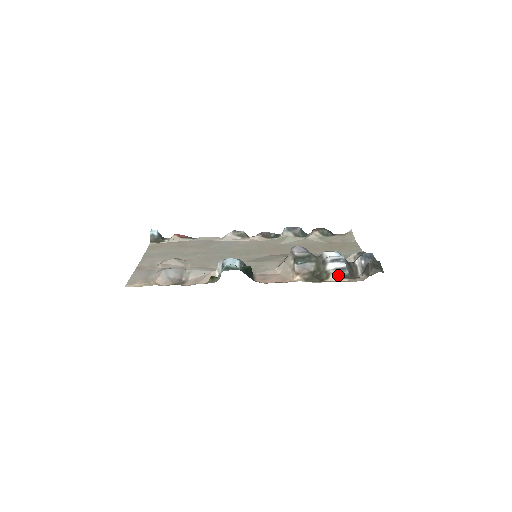
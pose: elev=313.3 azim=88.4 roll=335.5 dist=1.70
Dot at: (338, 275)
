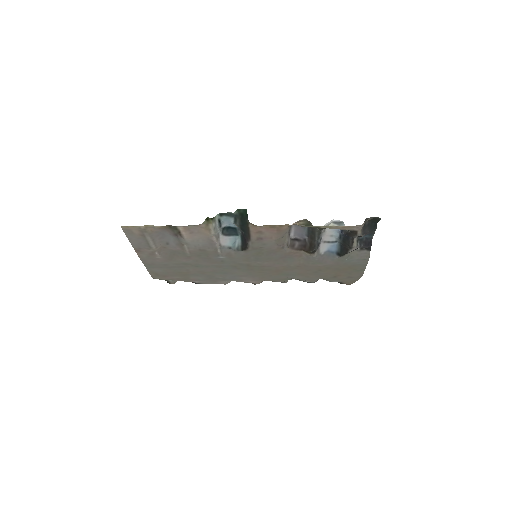
Dot at: occluded
